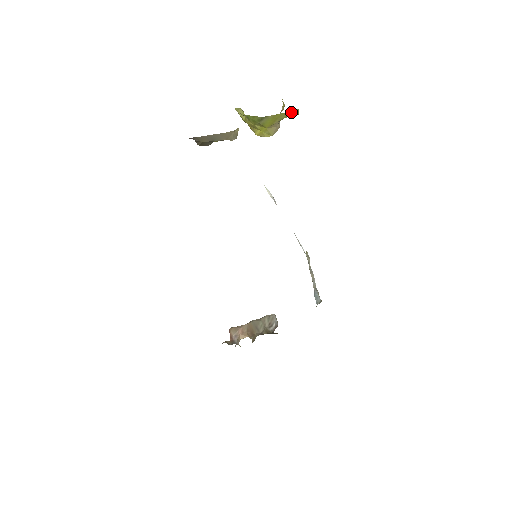
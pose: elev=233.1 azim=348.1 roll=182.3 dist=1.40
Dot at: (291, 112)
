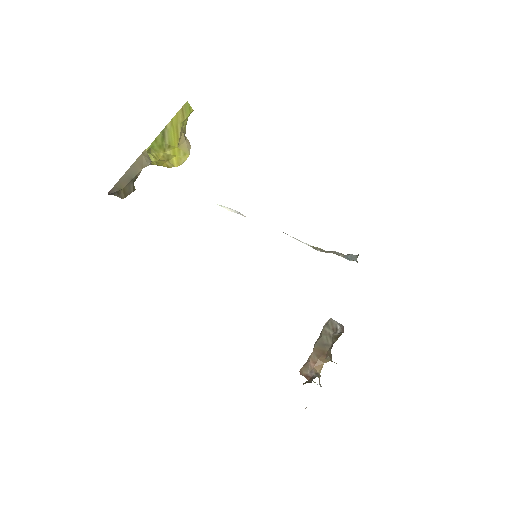
Dot at: (183, 109)
